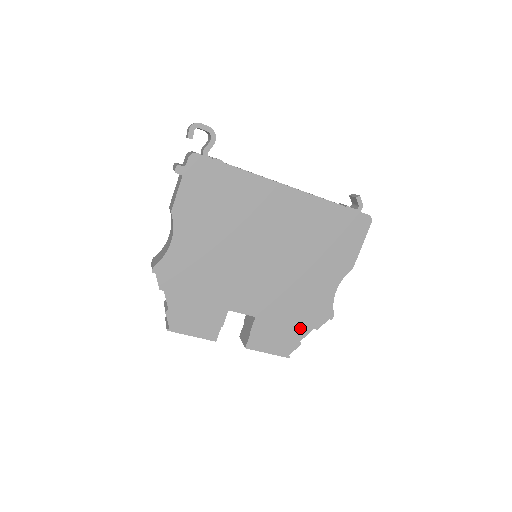
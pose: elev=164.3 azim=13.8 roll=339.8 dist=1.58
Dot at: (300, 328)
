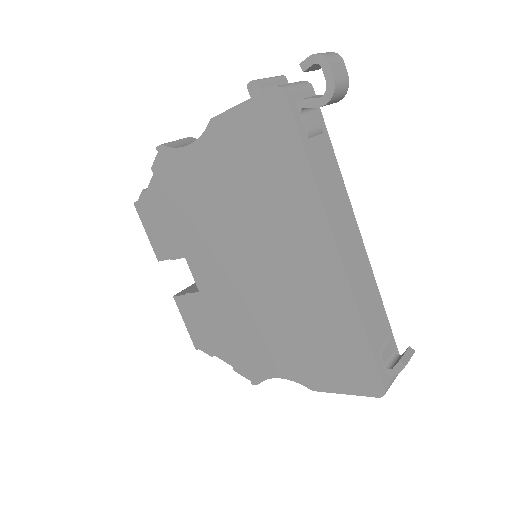
Dot at: (223, 349)
